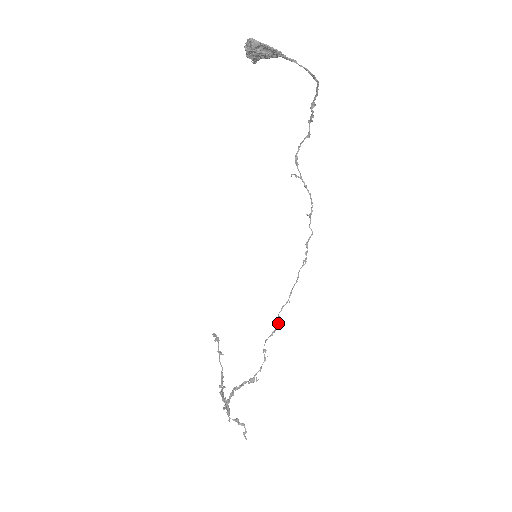
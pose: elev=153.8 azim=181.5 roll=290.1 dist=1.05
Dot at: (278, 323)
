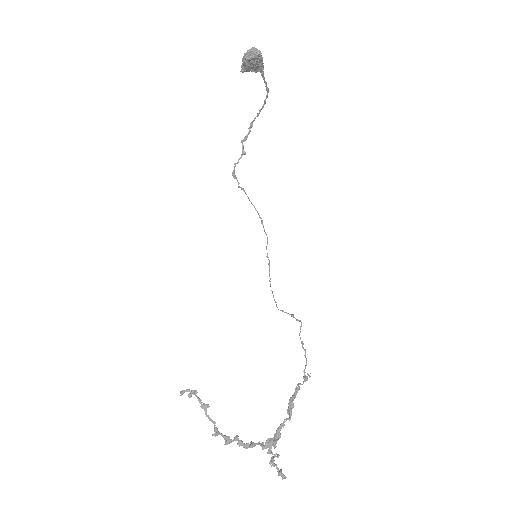
Dot at: (293, 316)
